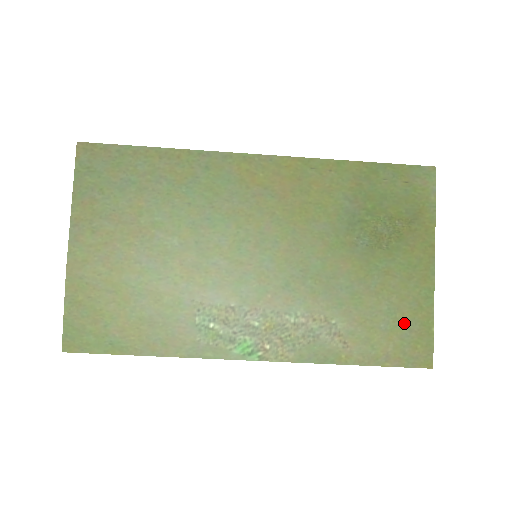
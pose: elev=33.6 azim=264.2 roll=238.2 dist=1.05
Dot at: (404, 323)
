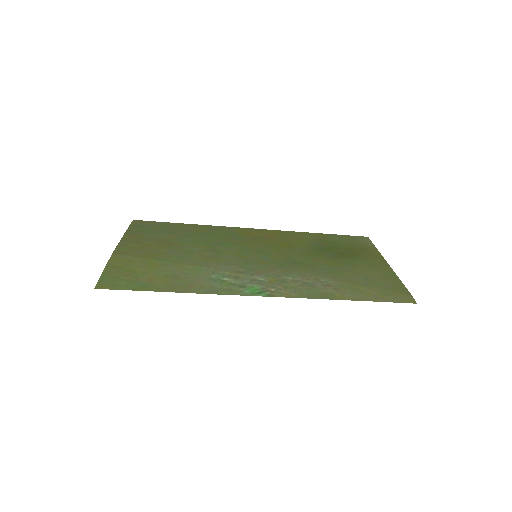
Dot at: (380, 283)
